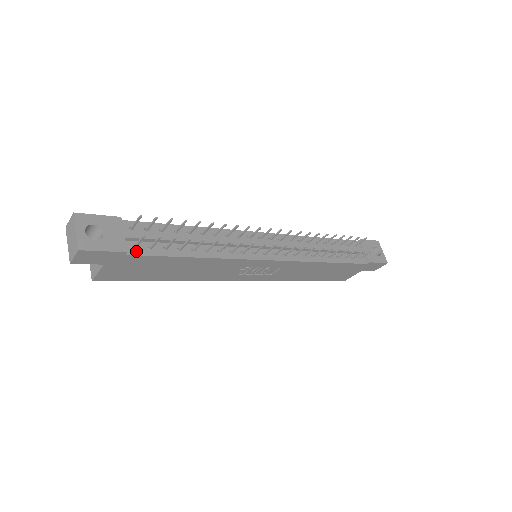
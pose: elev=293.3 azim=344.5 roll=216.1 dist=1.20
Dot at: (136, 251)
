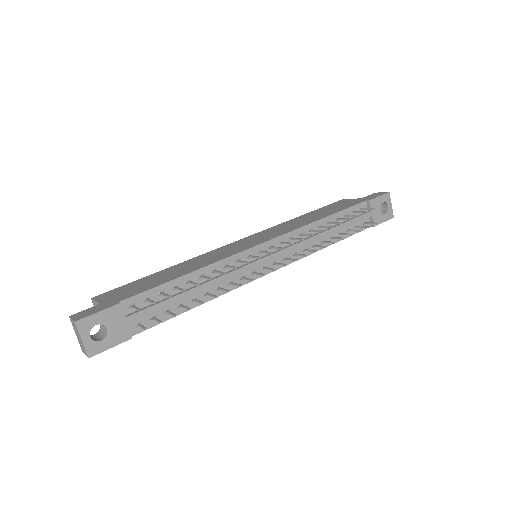
Dot at: (140, 328)
